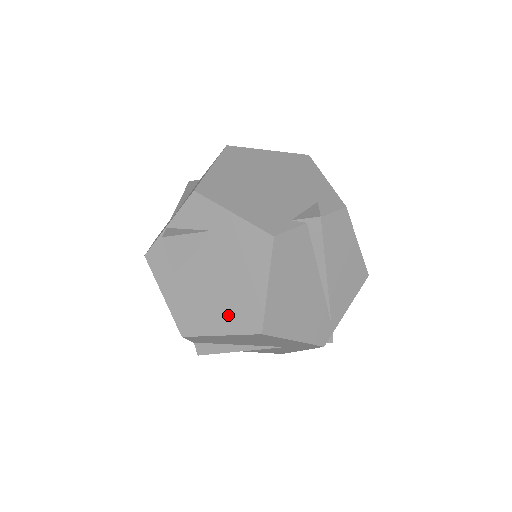
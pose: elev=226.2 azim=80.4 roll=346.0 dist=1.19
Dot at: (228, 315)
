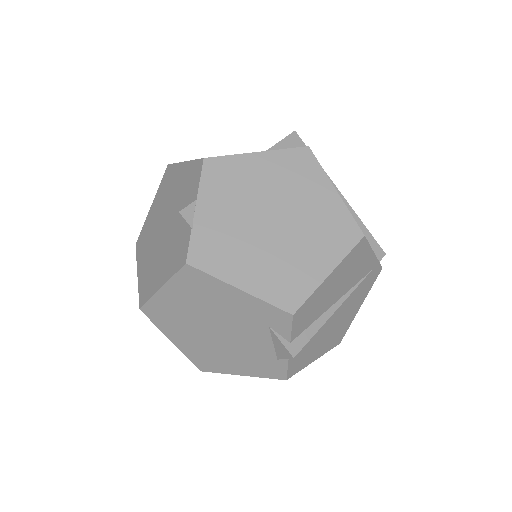
Dot at: occluded
